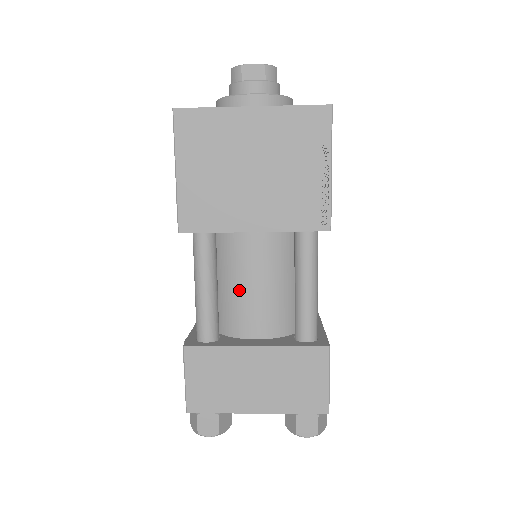
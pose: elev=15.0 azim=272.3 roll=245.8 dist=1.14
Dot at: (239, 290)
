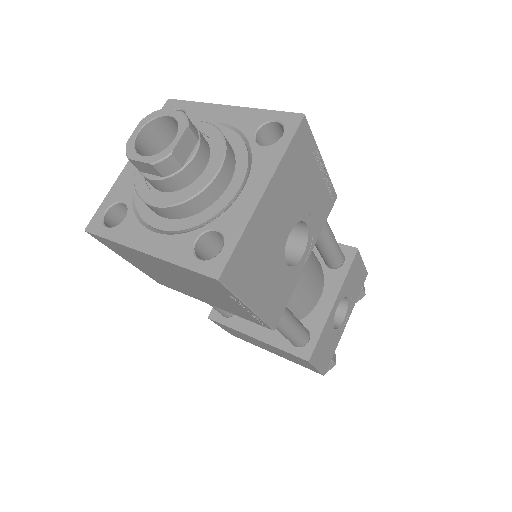
Dot at: occluded
